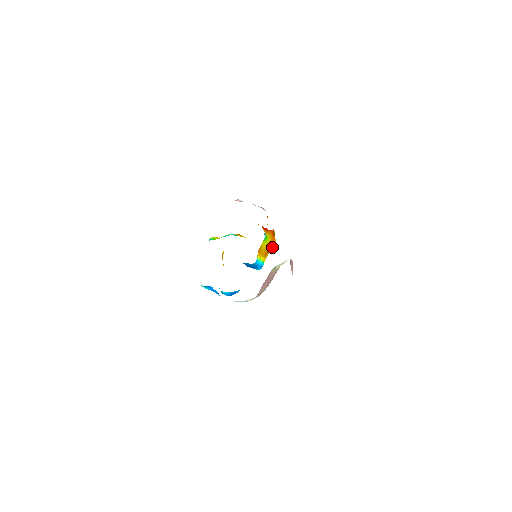
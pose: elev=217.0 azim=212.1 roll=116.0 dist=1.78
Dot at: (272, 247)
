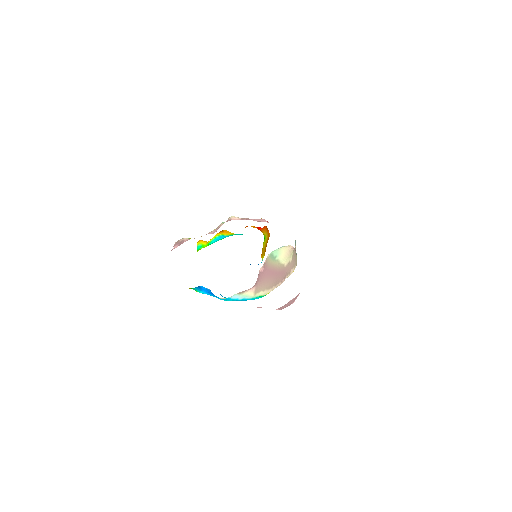
Dot at: occluded
